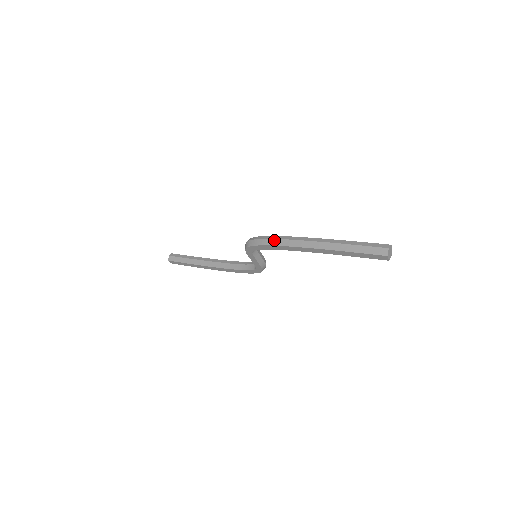
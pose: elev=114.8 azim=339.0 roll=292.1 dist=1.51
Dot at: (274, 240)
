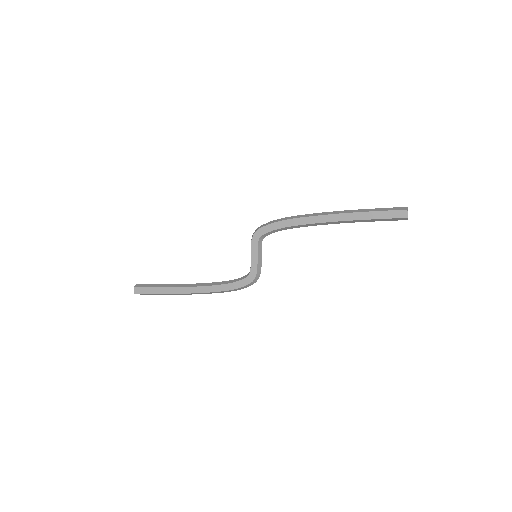
Dot at: (291, 217)
